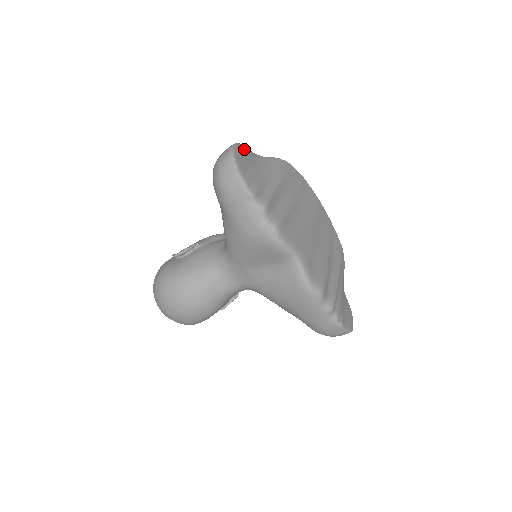
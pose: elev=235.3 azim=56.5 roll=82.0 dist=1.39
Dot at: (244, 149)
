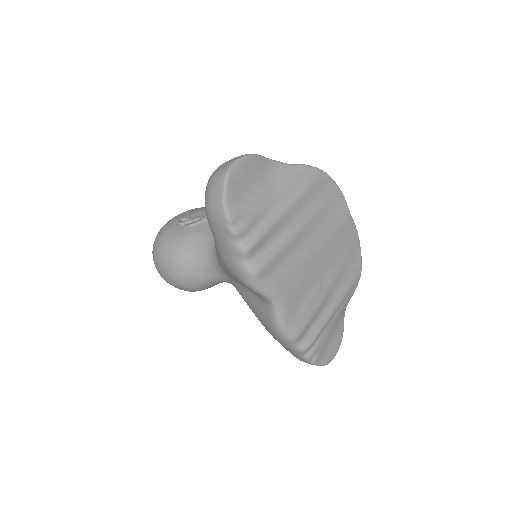
Dot at: (252, 163)
